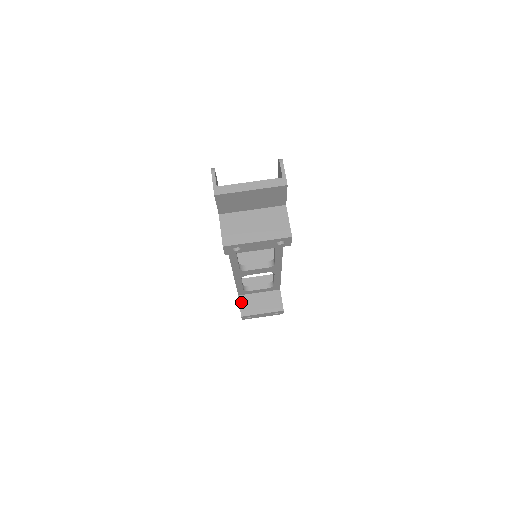
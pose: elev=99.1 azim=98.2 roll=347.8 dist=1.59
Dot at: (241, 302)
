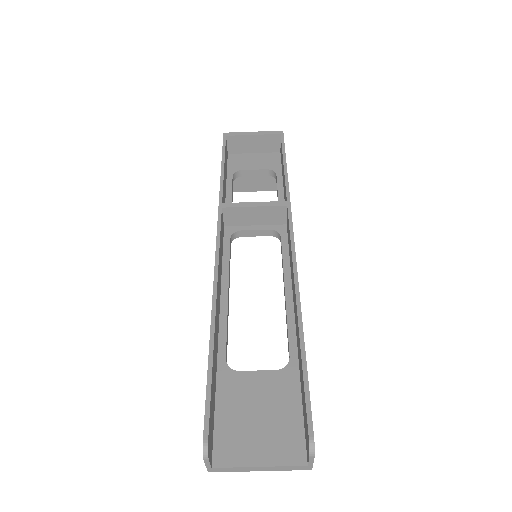
Dot at: occluded
